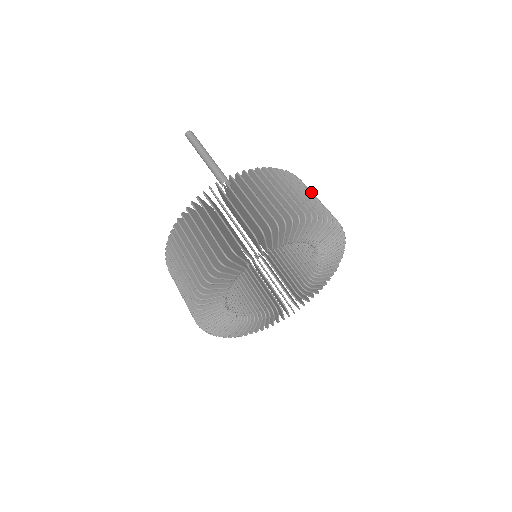
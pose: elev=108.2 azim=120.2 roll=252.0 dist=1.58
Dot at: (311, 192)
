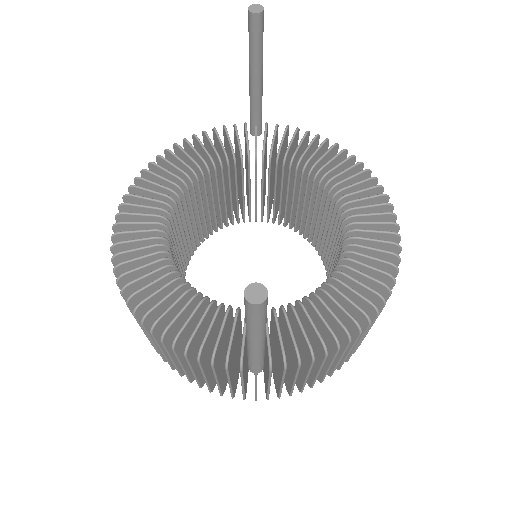
Dot at: occluded
